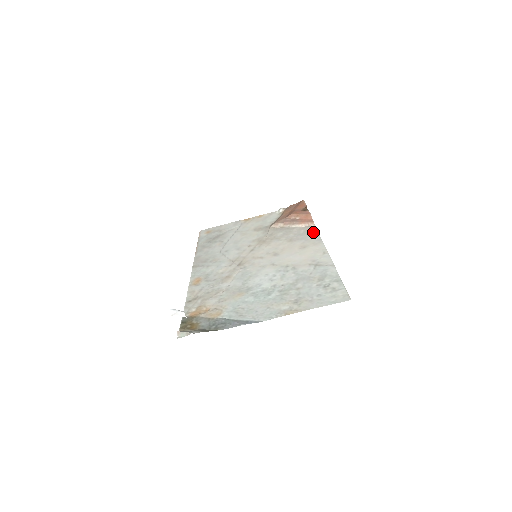
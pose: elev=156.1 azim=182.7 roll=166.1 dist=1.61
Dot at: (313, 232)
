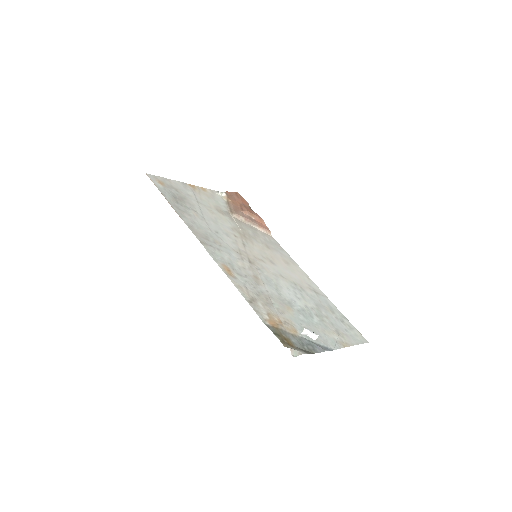
Dot at: (278, 245)
